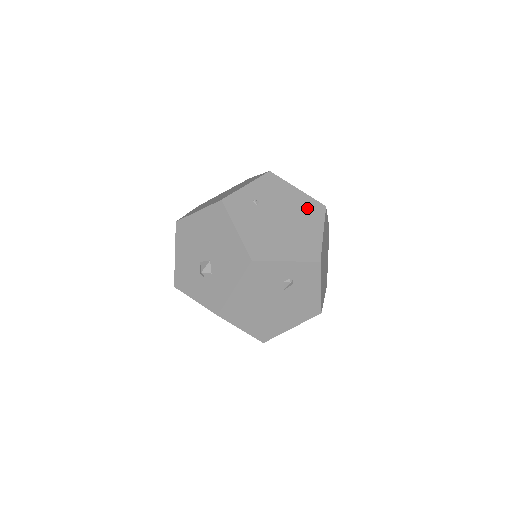
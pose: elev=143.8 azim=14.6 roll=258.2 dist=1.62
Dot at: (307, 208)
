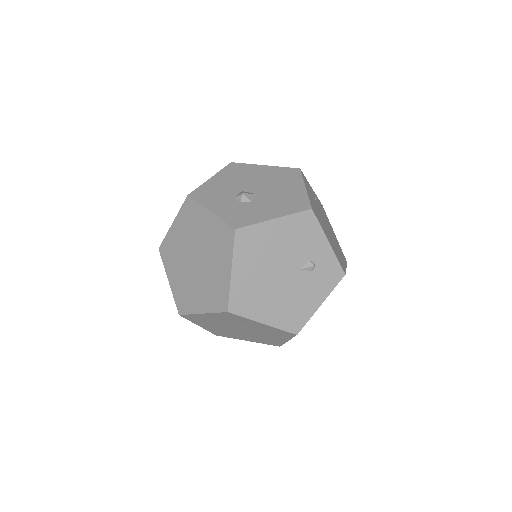
Dot at: occluded
